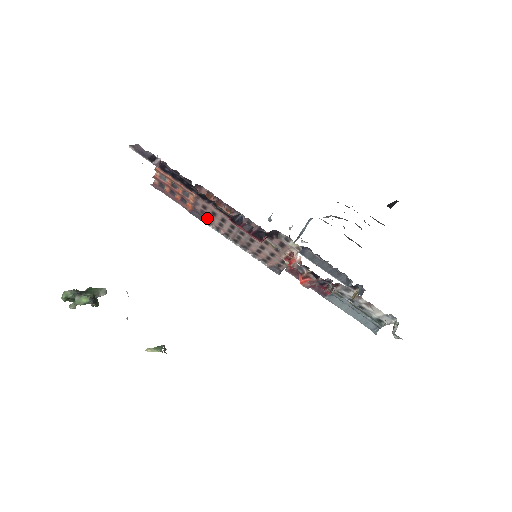
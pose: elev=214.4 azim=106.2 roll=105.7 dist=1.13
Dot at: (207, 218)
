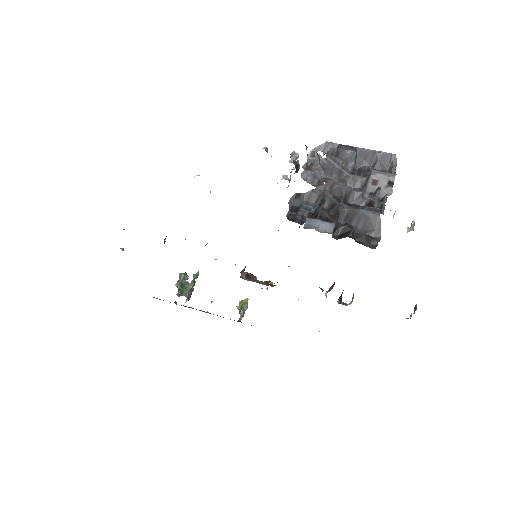
Dot at: occluded
